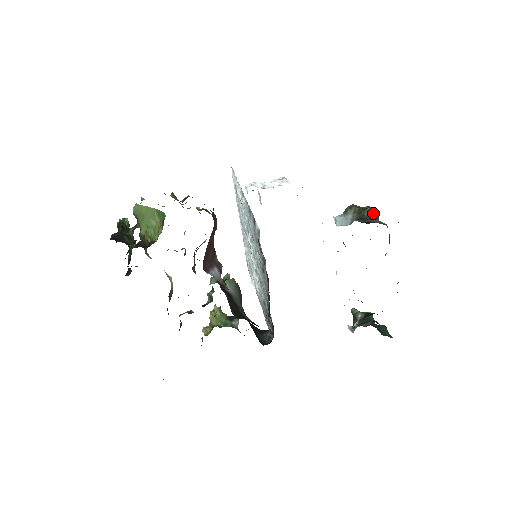
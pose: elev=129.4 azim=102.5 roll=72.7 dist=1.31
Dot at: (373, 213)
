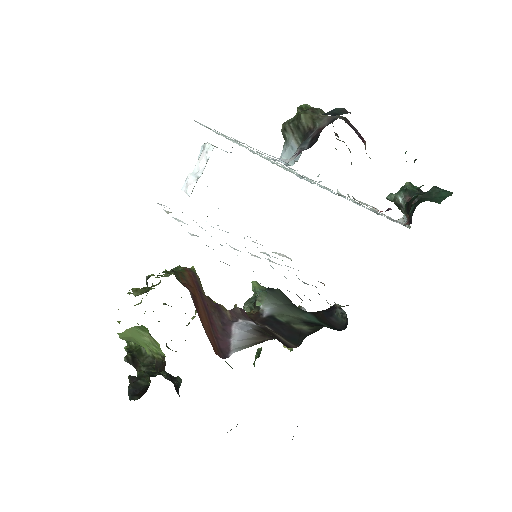
Dot at: (310, 115)
